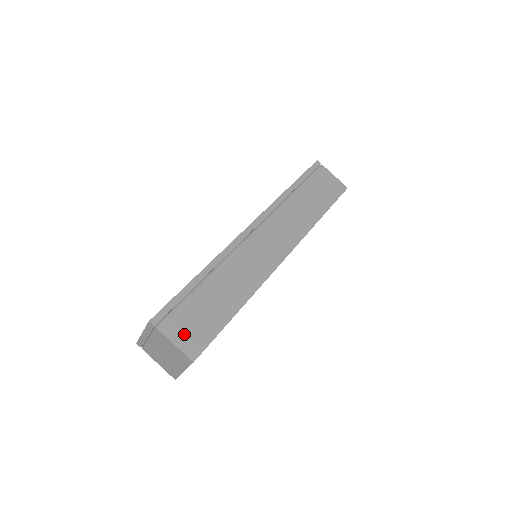
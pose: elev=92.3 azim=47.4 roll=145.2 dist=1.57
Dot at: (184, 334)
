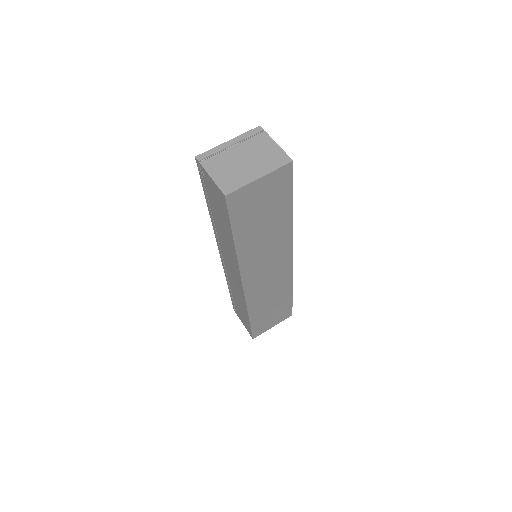
Dot at: occluded
